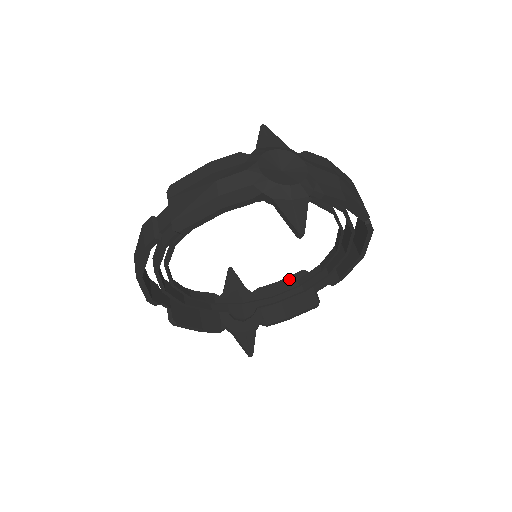
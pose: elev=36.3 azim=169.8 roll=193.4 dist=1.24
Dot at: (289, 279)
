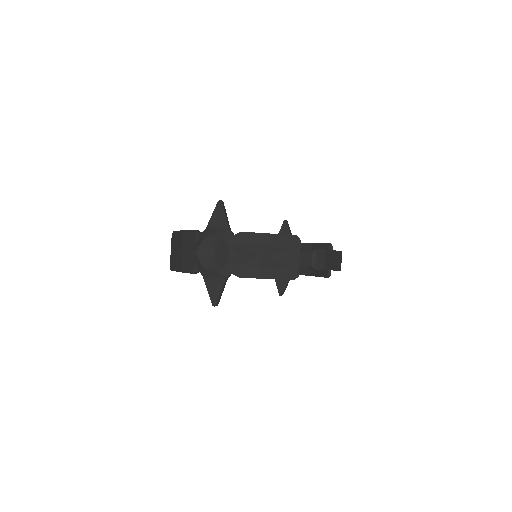
Dot at: (319, 245)
